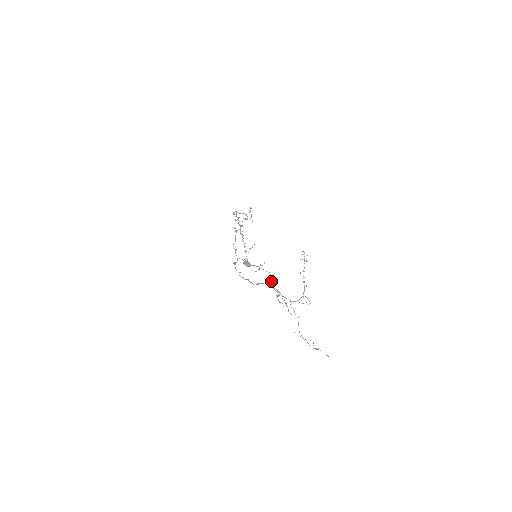
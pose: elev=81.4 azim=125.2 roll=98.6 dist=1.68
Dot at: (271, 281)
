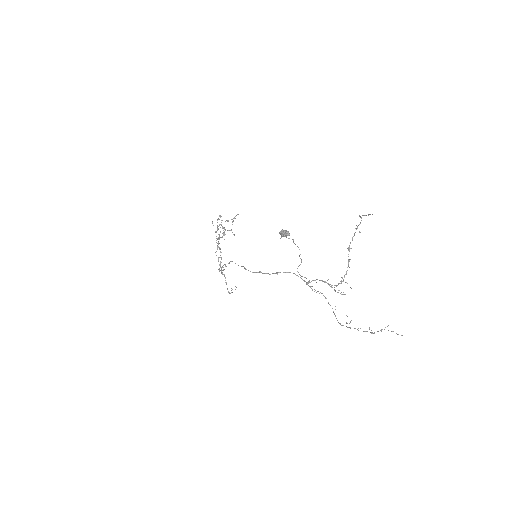
Dot at: occluded
